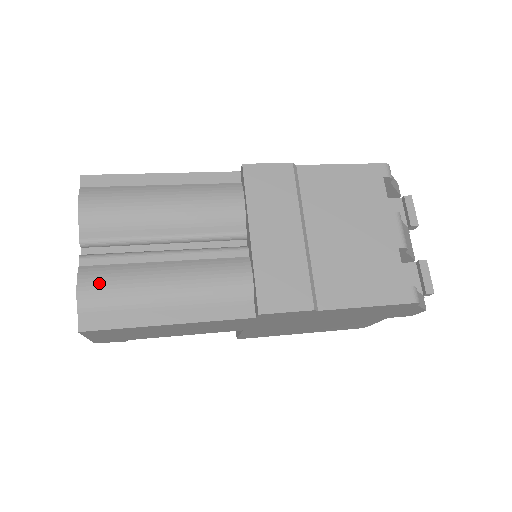
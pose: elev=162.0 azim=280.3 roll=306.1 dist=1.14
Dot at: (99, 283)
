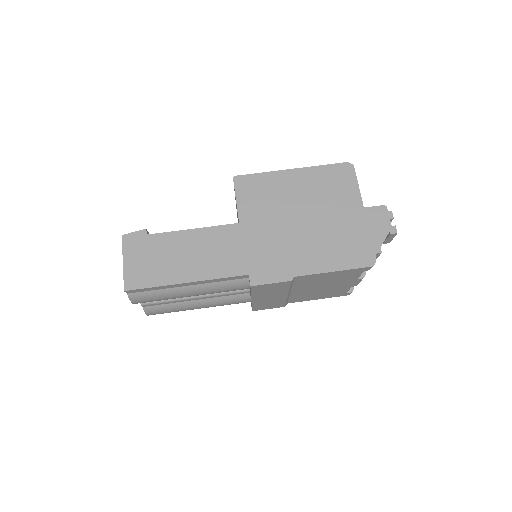
Dot at: (159, 313)
